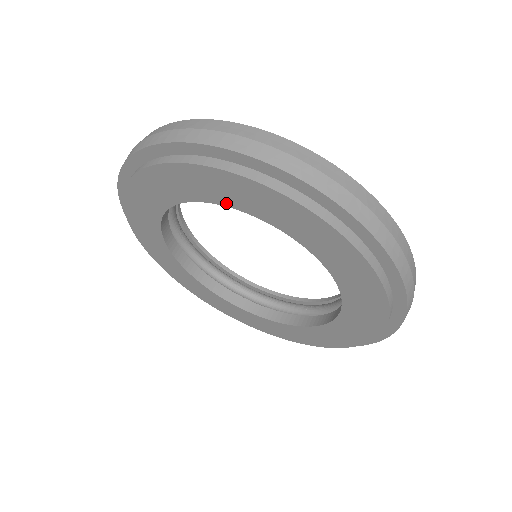
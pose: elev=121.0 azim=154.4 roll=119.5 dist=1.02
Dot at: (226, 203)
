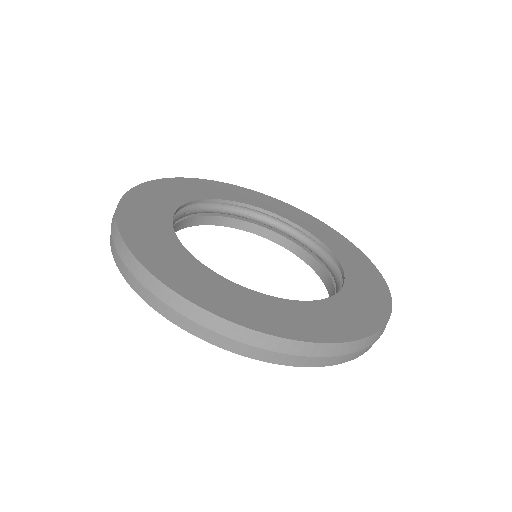
Dot at: occluded
